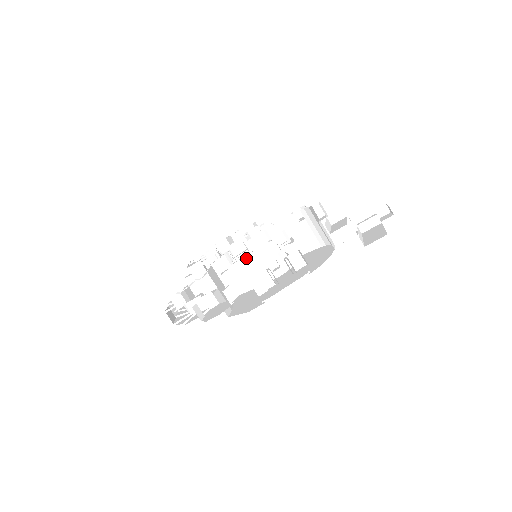
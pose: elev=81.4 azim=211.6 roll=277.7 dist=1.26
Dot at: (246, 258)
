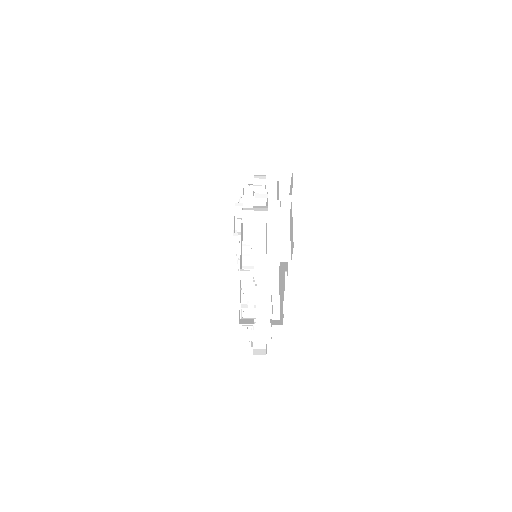
Dot at: occluded
